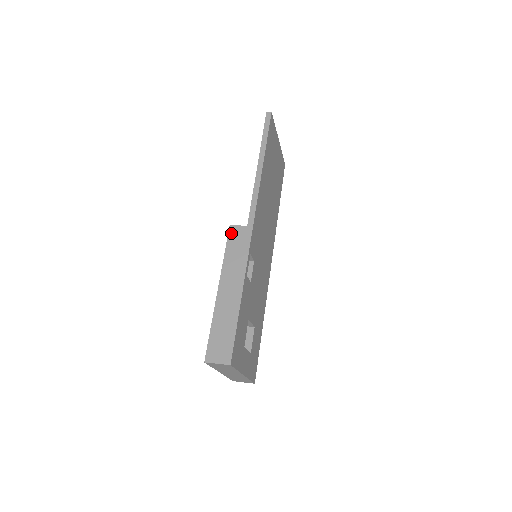
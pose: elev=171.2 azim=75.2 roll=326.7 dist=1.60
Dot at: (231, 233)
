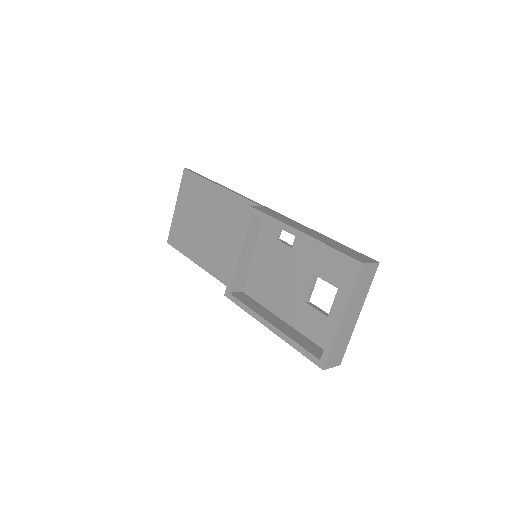
Dot at: (257, 208)
